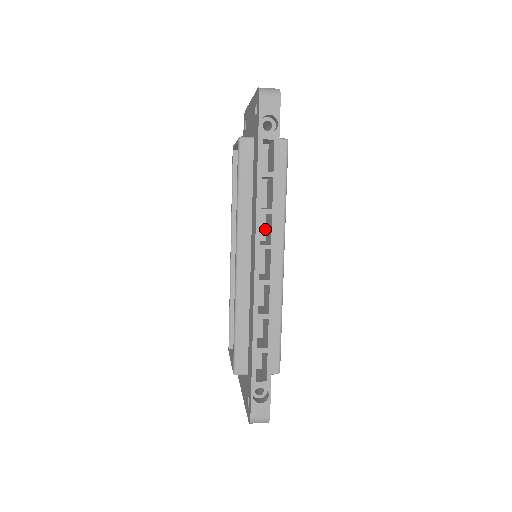
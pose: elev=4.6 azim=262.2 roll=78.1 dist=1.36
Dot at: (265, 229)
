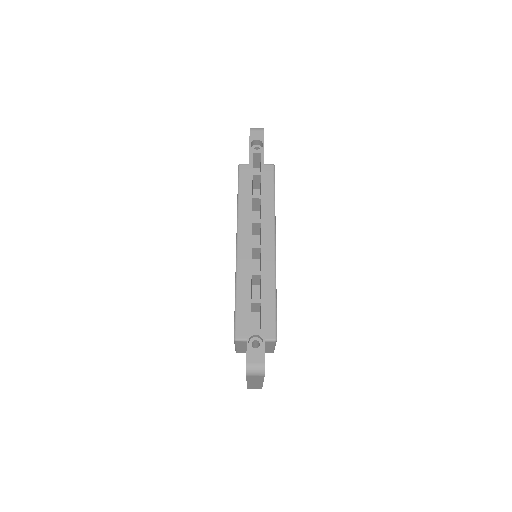
Dot at: occluded
